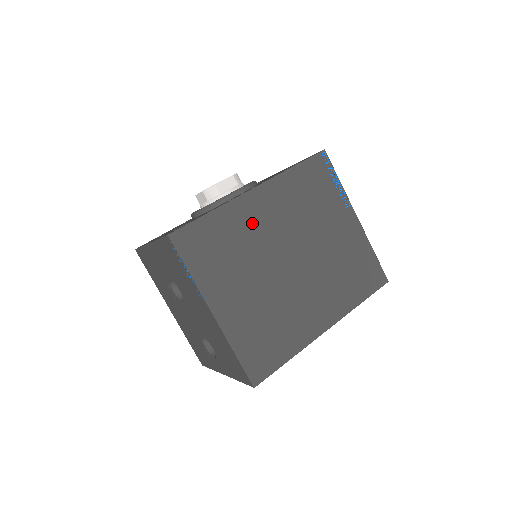
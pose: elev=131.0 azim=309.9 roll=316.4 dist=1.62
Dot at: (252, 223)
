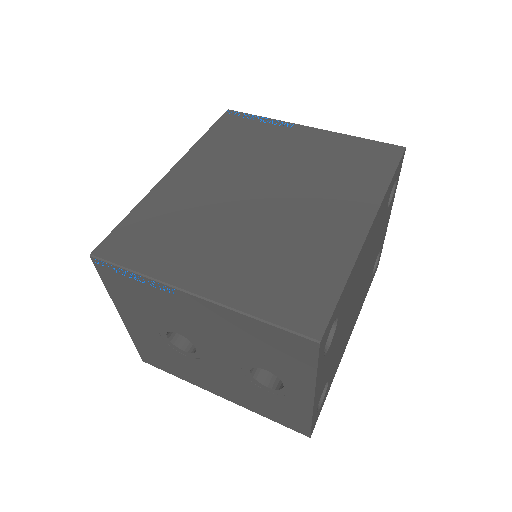
Dot at: (187, 195)
